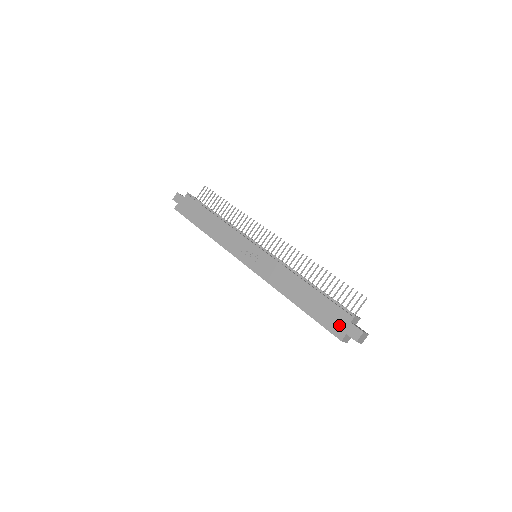
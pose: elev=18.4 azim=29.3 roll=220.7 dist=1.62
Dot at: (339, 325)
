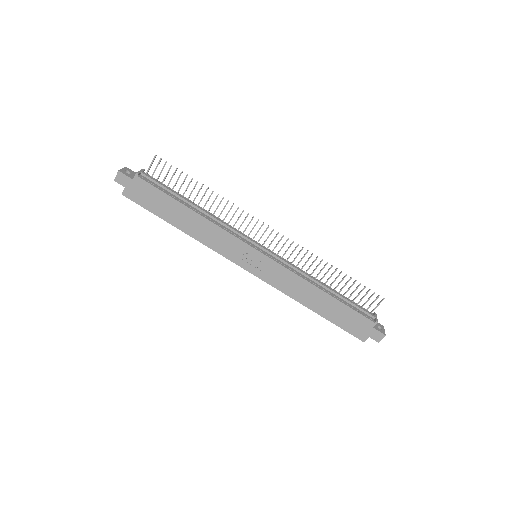
Dot at: (362, 330)
